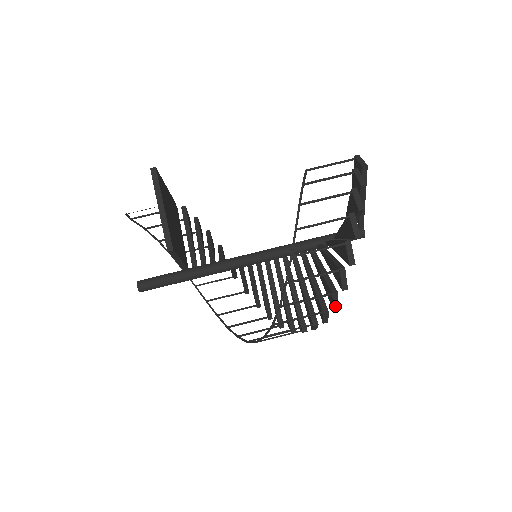
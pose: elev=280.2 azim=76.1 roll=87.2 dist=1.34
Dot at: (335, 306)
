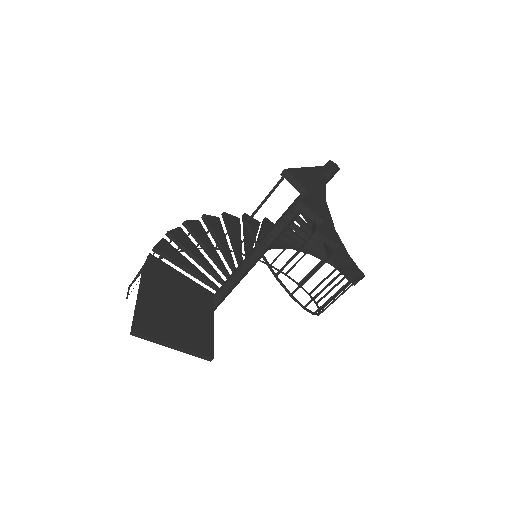
Dot at: occluded
